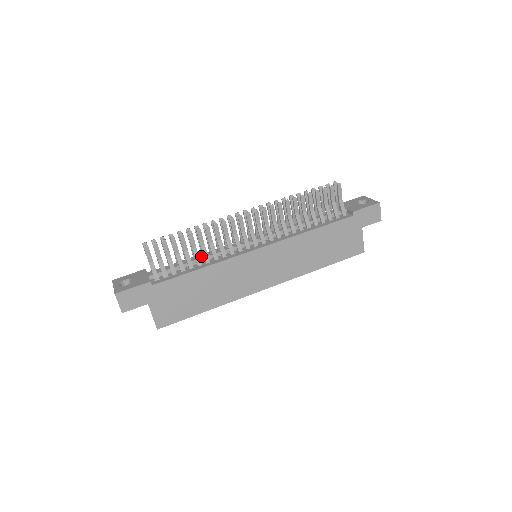
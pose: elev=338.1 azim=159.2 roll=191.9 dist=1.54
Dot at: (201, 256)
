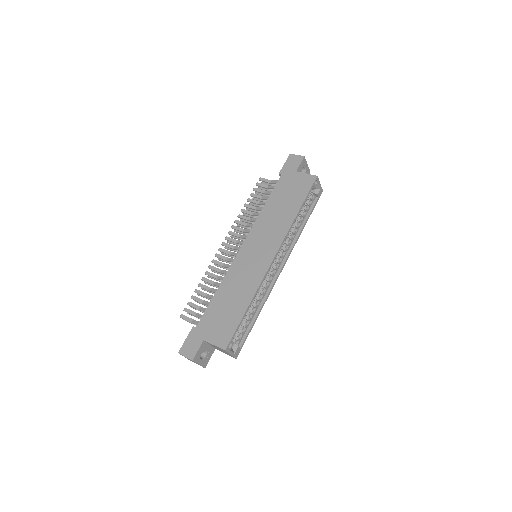
Dot at: occluded
